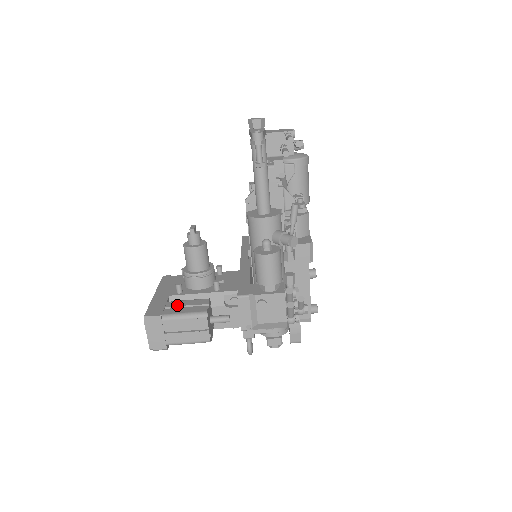
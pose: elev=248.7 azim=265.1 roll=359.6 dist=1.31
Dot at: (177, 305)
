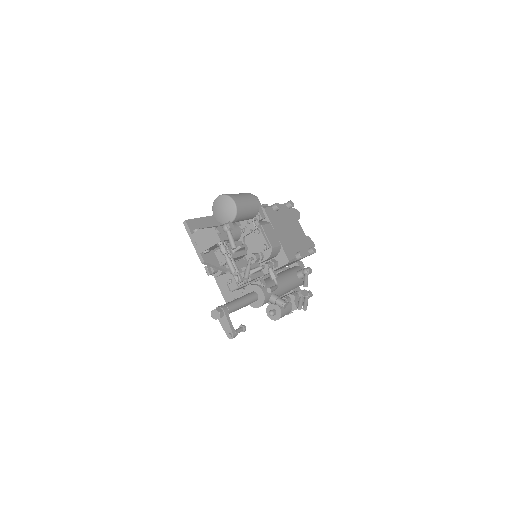
Dot at: (238, 295)
